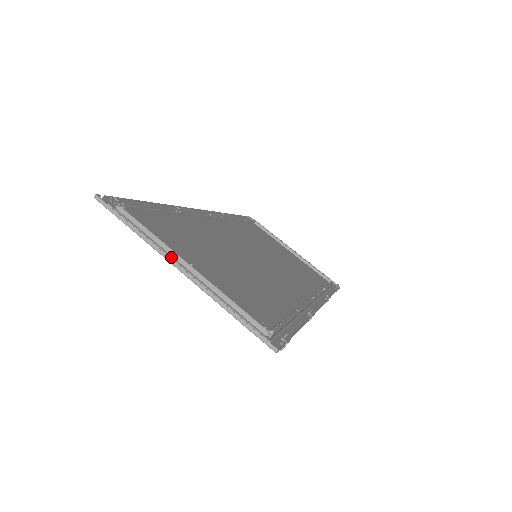
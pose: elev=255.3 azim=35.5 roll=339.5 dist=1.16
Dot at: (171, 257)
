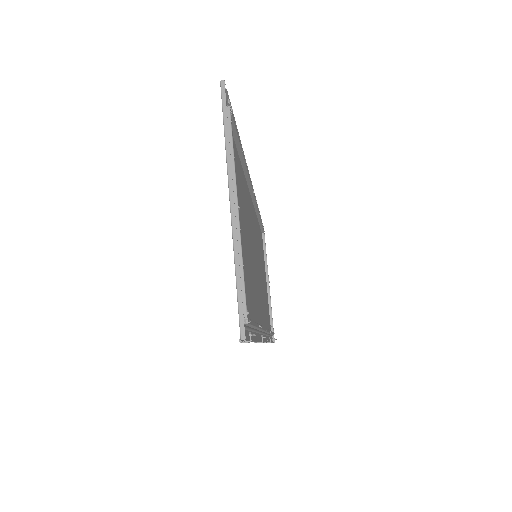
Dot at: (232, 186)
